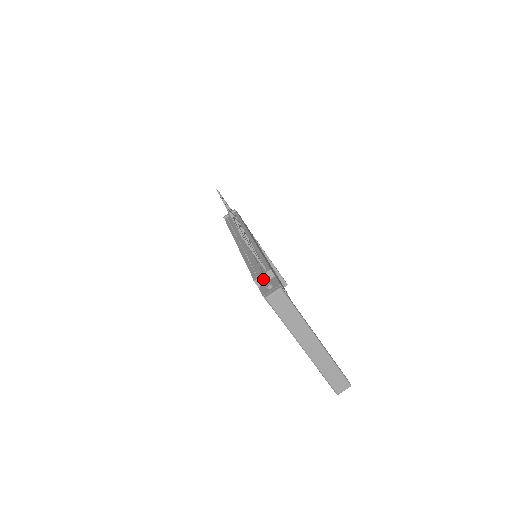
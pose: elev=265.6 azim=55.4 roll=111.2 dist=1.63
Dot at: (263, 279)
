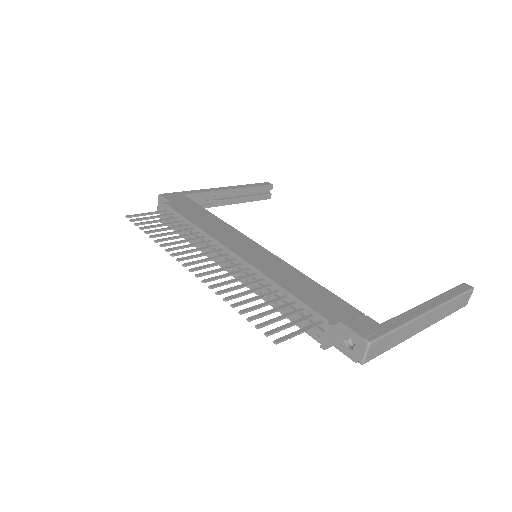
Dot at: (331, 338)
